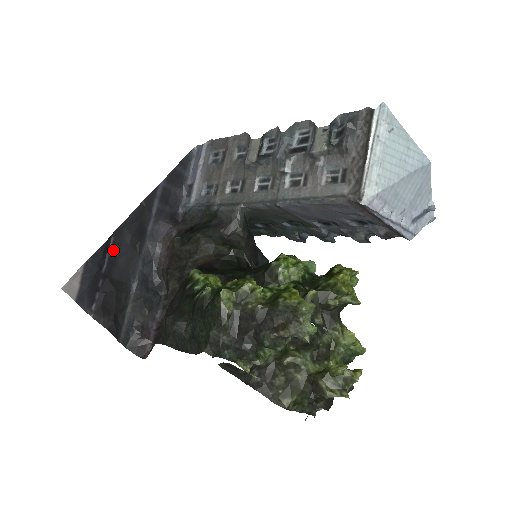
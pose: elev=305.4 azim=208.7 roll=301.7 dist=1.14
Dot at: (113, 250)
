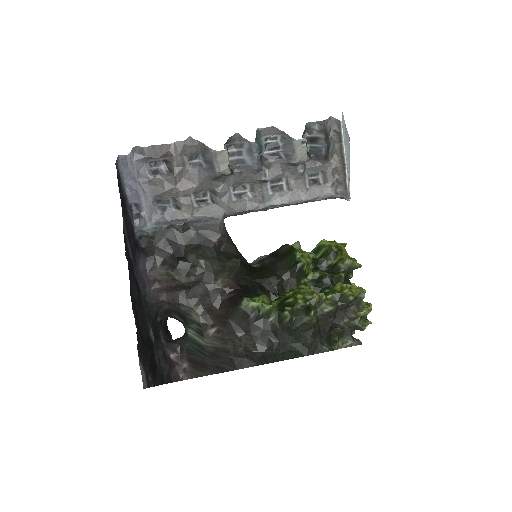
Dot at: (136, 319)
